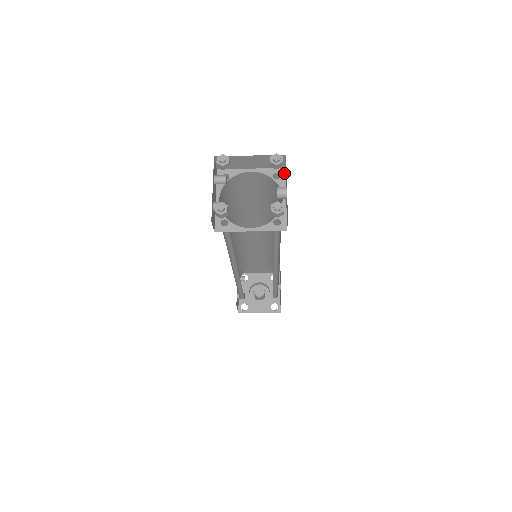
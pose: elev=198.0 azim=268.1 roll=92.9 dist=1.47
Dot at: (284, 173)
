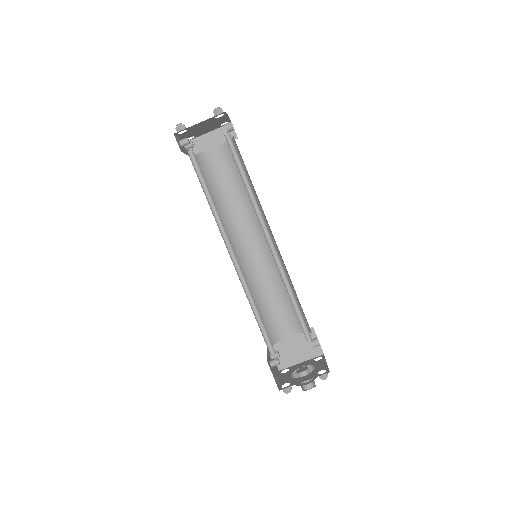
Dot at: (237, 138)
